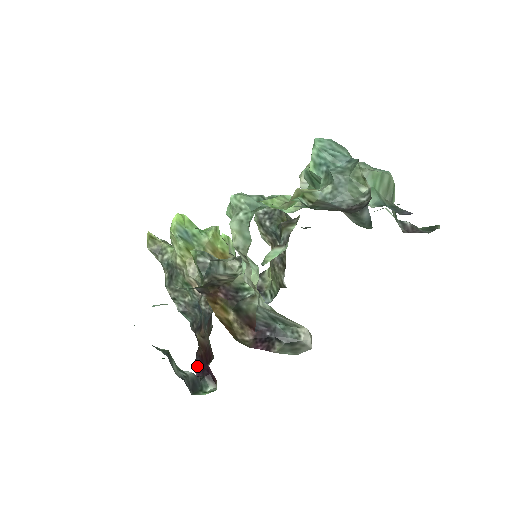
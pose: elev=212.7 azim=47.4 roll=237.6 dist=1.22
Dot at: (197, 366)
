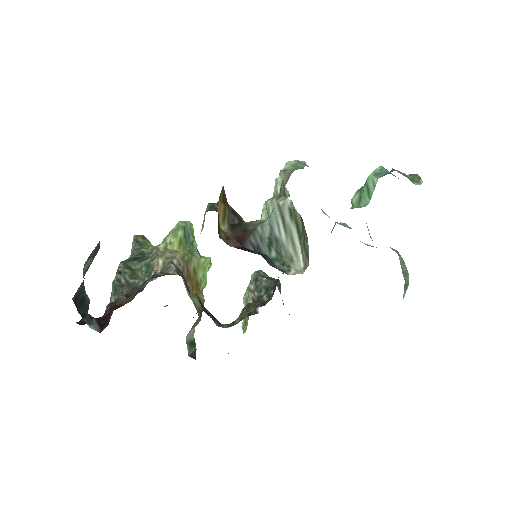
Dot at: occluded
